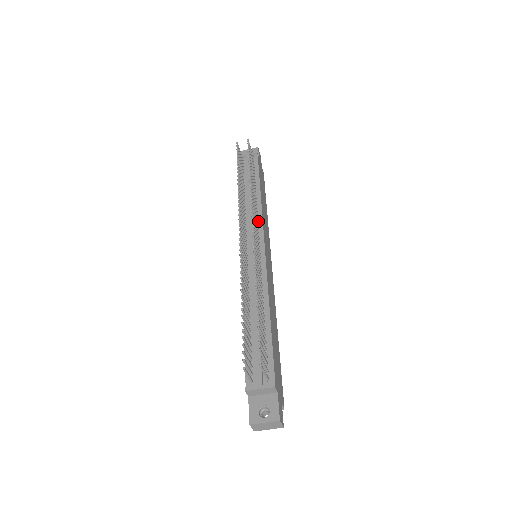
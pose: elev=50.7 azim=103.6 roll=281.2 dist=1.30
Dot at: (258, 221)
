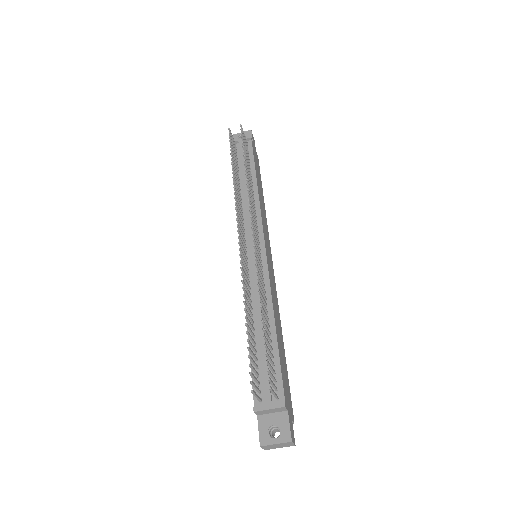
Dot at: (256, 217)
